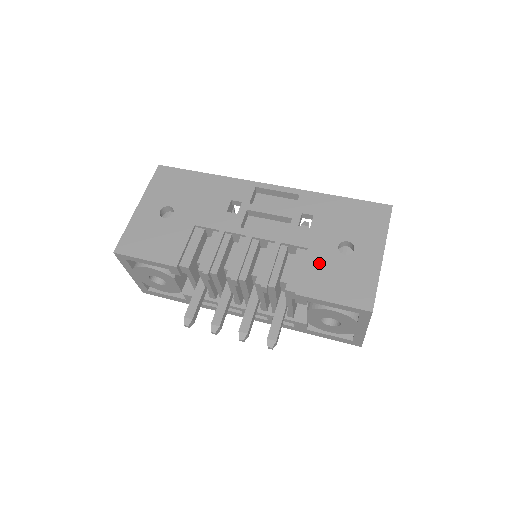
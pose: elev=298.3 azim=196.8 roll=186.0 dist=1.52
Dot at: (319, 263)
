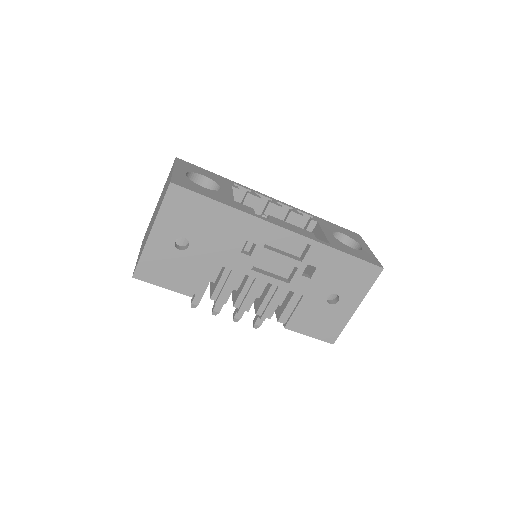
Dot at: (309, 308)
